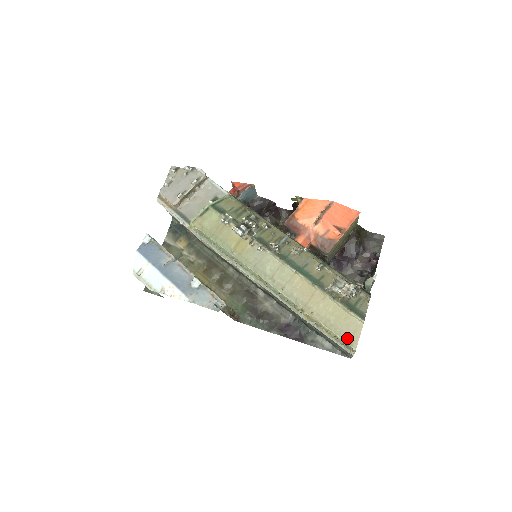
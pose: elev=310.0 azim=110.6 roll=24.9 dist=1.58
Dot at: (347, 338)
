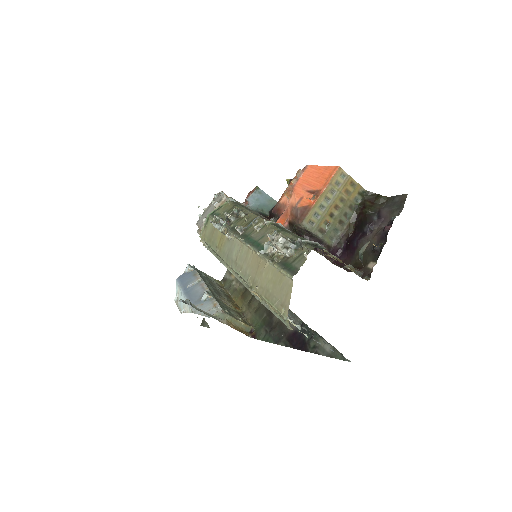
Dot at: (280, 306)
